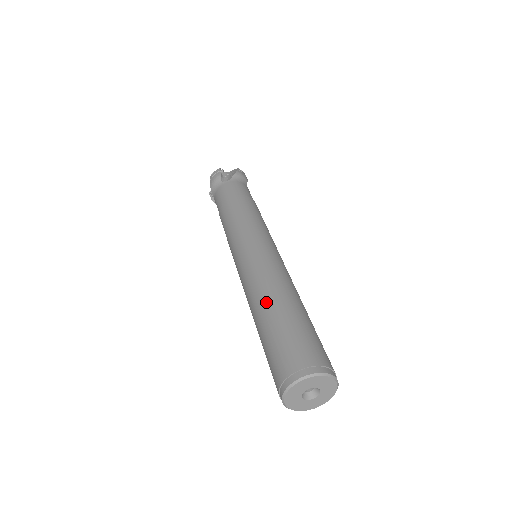
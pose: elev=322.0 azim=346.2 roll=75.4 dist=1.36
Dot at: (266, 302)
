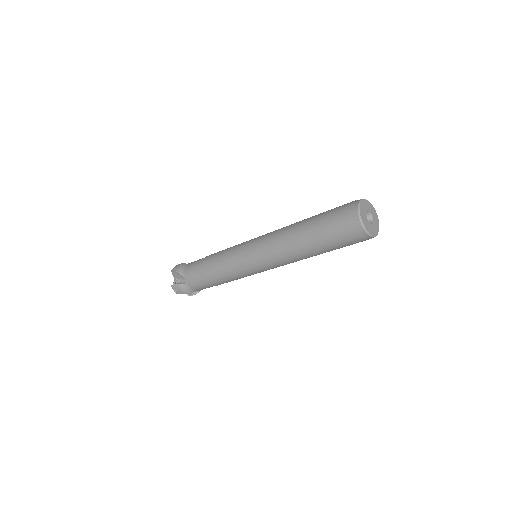
Dot at: (300, 221)
